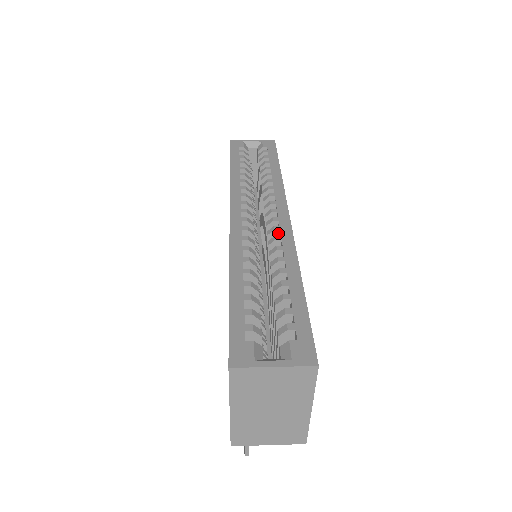
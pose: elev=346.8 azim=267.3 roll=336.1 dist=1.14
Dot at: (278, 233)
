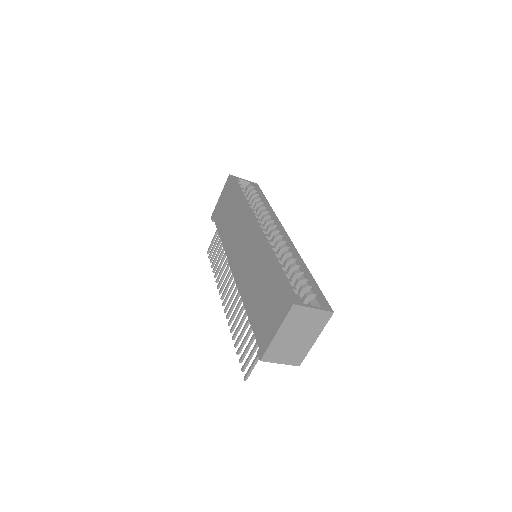
Dot at: (284, 243)
